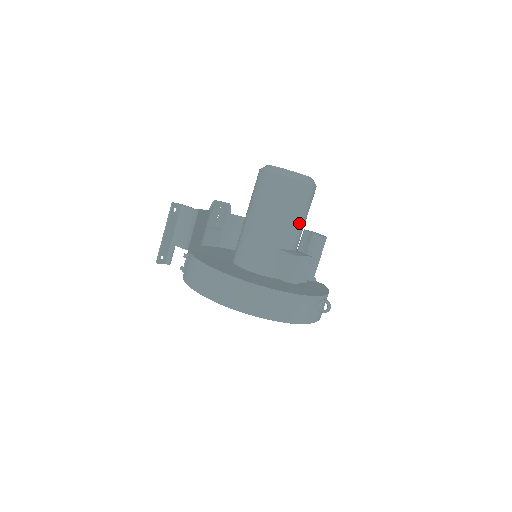
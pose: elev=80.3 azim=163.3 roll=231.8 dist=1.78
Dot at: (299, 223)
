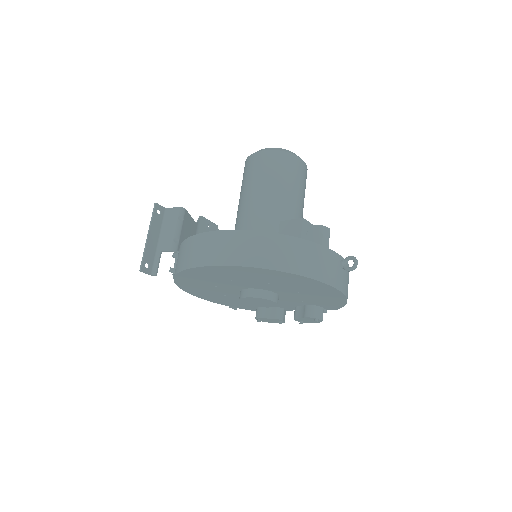
Dot at: (298, 198)
